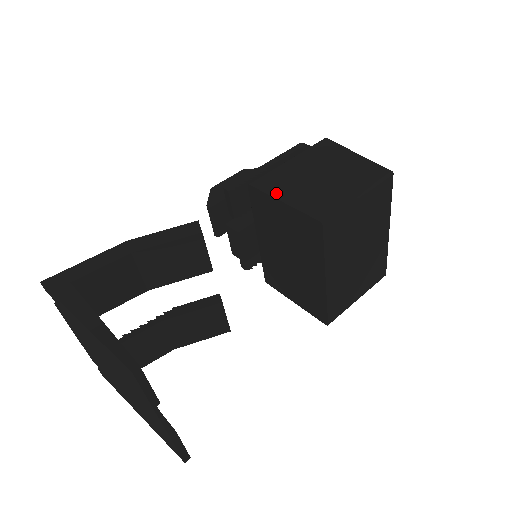
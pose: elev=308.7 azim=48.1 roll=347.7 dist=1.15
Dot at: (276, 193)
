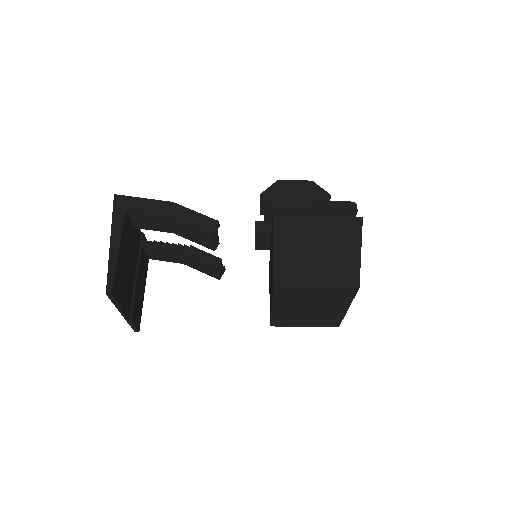
Dot at: (278, 240)
